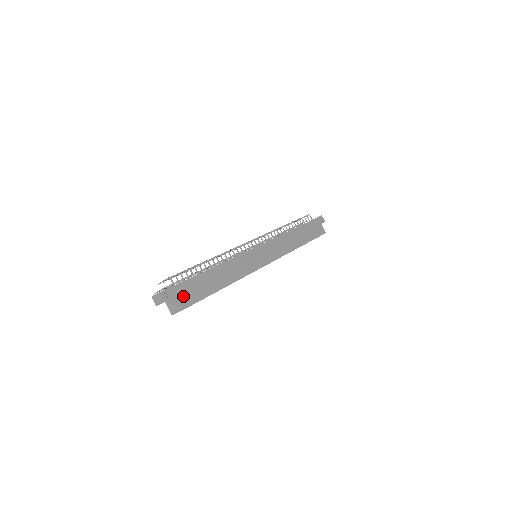
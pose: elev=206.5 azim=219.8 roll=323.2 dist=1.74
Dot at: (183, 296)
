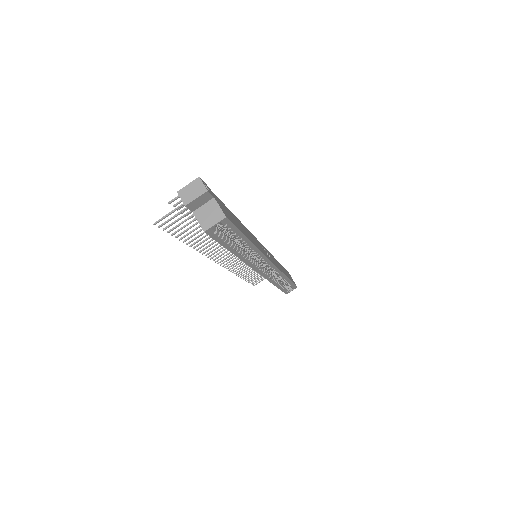
Dot at: (222, 207)
